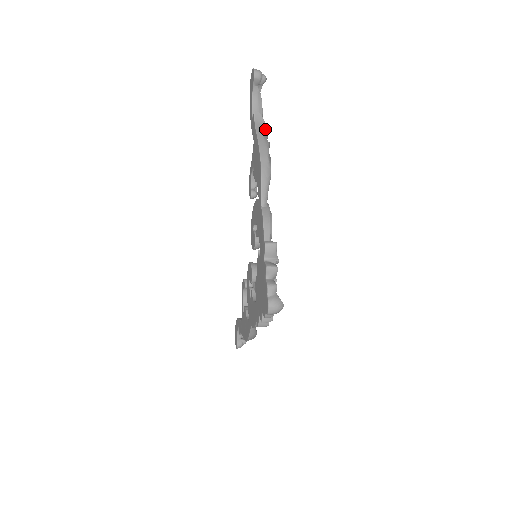
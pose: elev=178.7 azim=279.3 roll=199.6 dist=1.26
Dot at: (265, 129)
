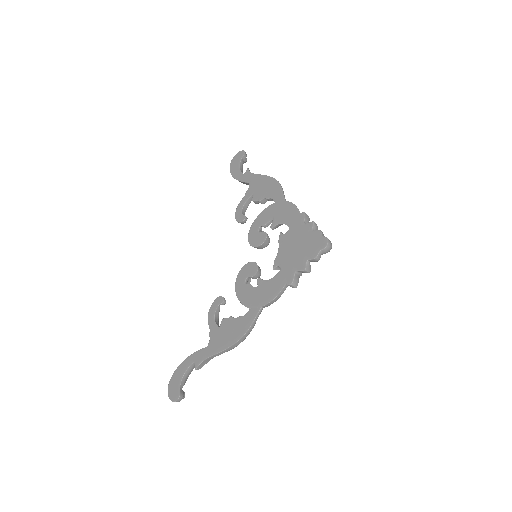
Dot at: occluded
